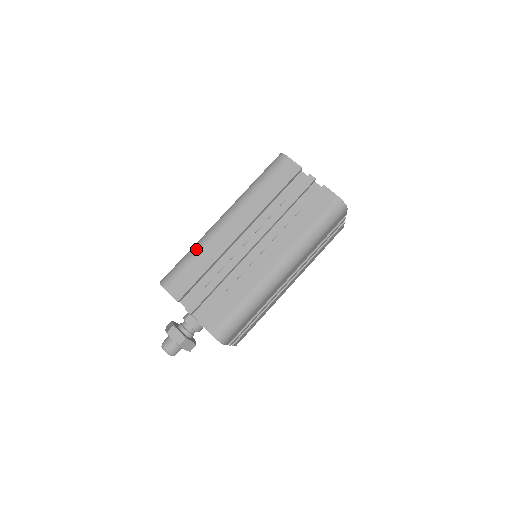
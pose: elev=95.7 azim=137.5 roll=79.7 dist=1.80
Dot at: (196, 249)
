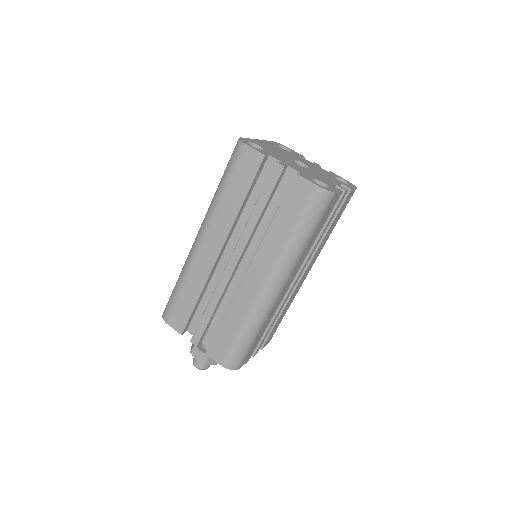
Dot at: (182, 277)
